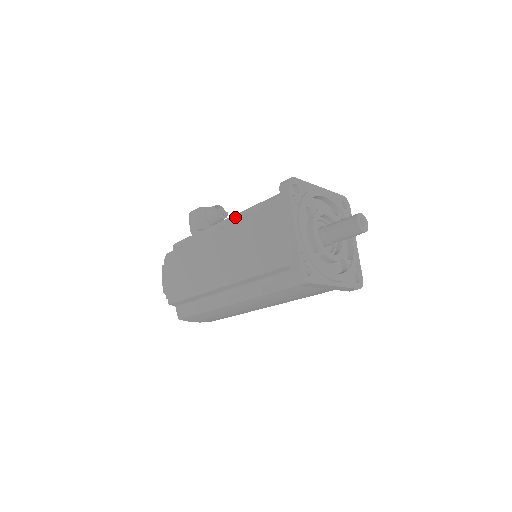
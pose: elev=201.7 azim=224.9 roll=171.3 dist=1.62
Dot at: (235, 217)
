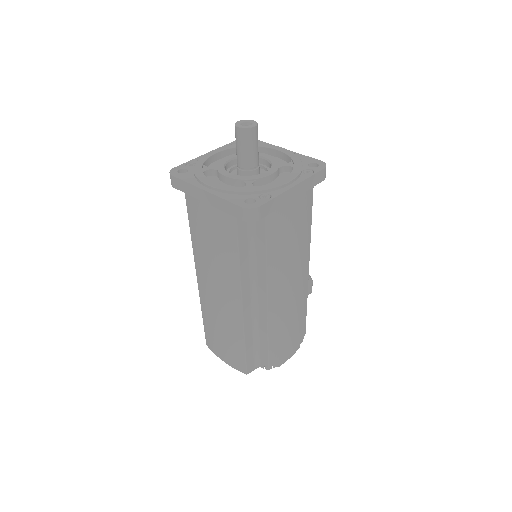
Dot at: occluded
